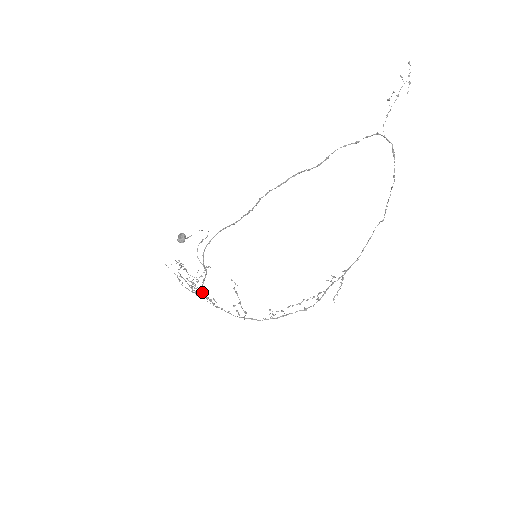
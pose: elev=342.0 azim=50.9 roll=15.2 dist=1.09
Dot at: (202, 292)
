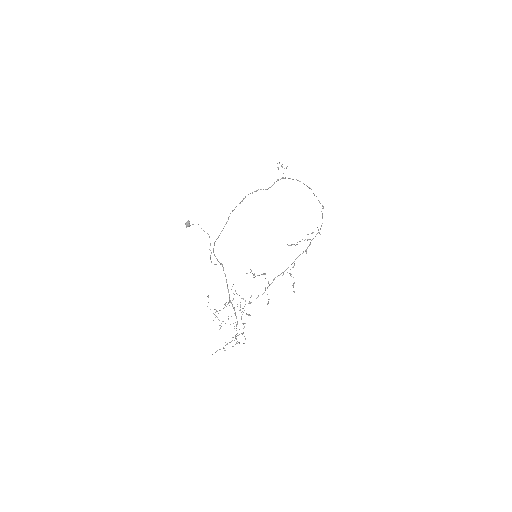
Dot at: occluded
